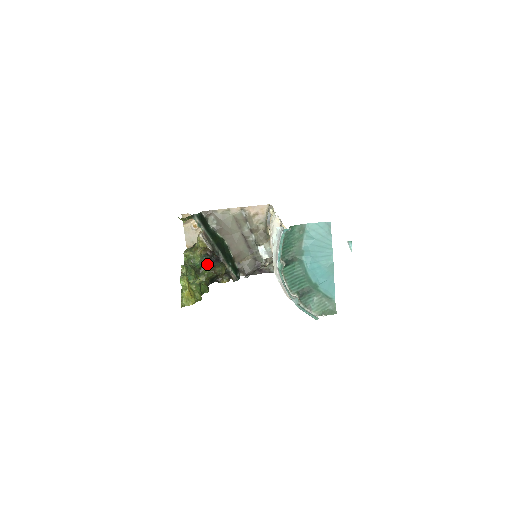
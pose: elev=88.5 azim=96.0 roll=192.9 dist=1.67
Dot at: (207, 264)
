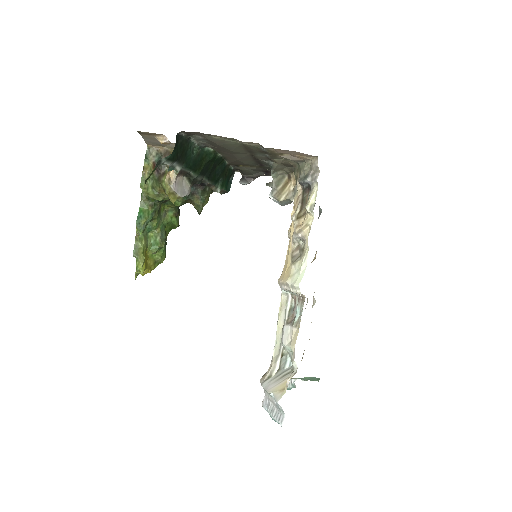
Dot at: occluded
